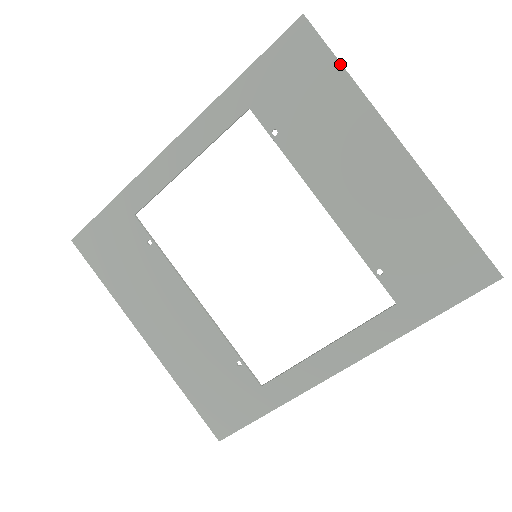
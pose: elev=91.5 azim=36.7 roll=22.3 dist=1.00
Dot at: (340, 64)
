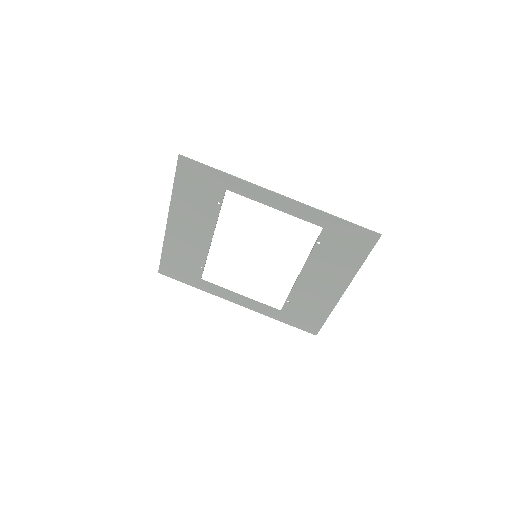
Dot at: (366, 258)
